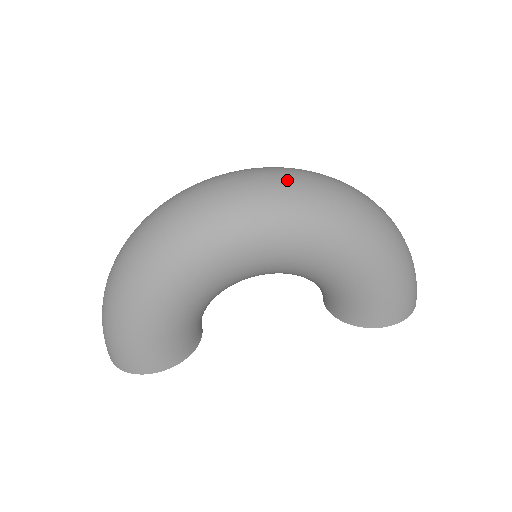
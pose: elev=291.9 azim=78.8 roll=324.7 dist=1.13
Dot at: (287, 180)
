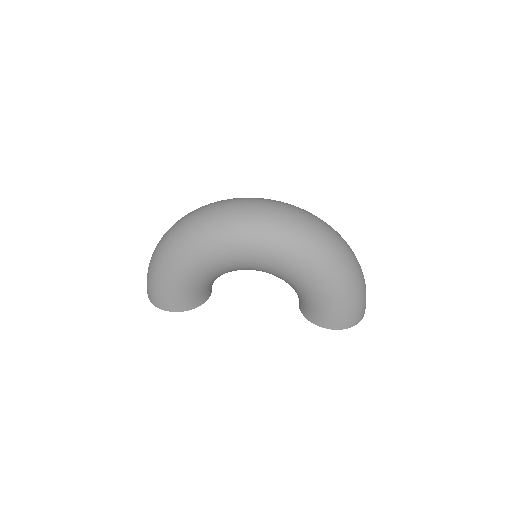
Dot at: (282, 215)
